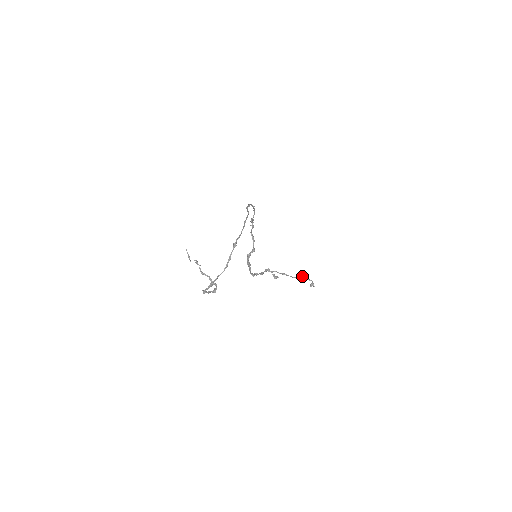
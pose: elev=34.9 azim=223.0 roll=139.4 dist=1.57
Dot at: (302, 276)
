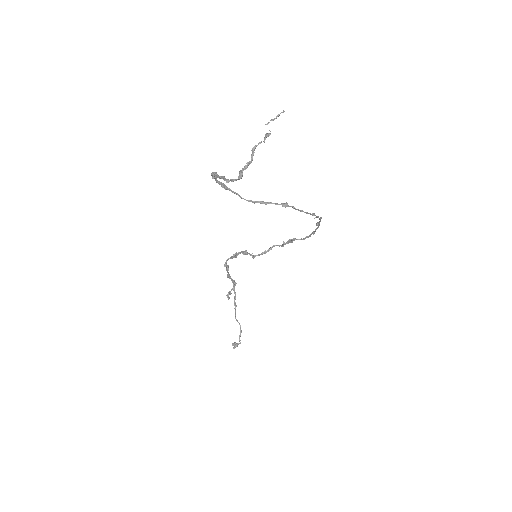
Dot at: occluded
